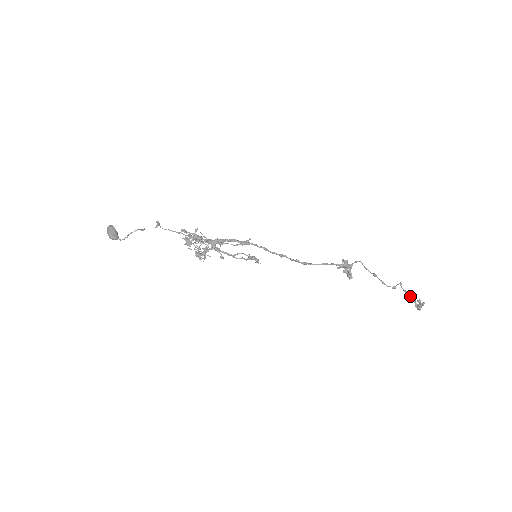
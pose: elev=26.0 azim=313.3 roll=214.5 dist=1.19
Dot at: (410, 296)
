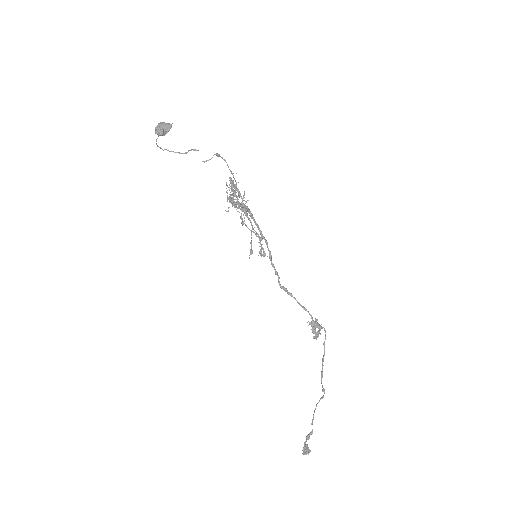
Dot at: occluded
